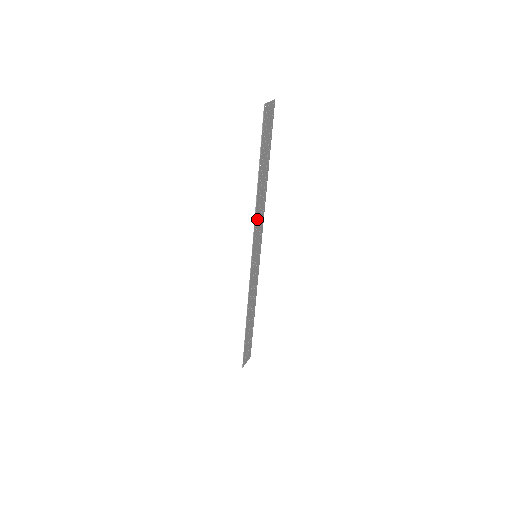
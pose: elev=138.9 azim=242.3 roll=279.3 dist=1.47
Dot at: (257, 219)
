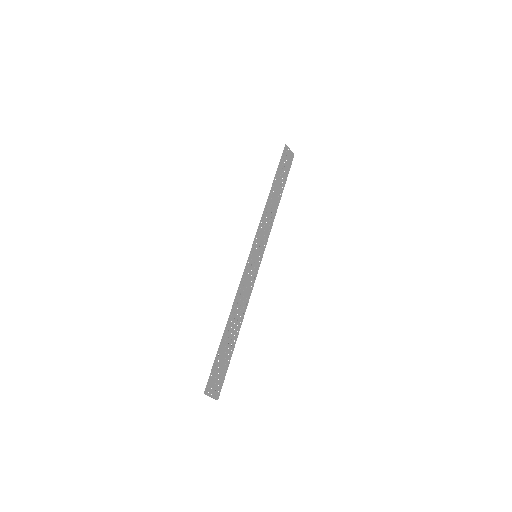
Dot at: (264, 220)
